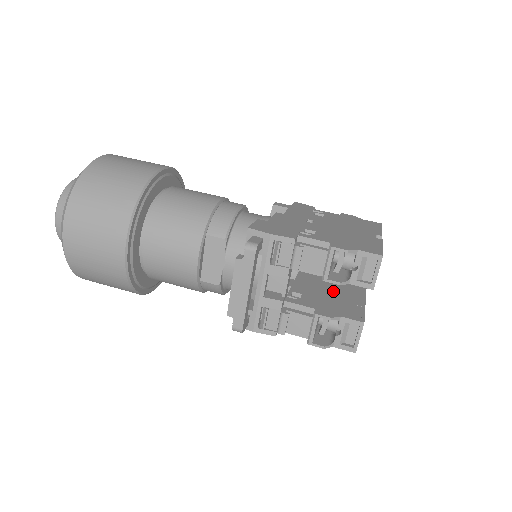
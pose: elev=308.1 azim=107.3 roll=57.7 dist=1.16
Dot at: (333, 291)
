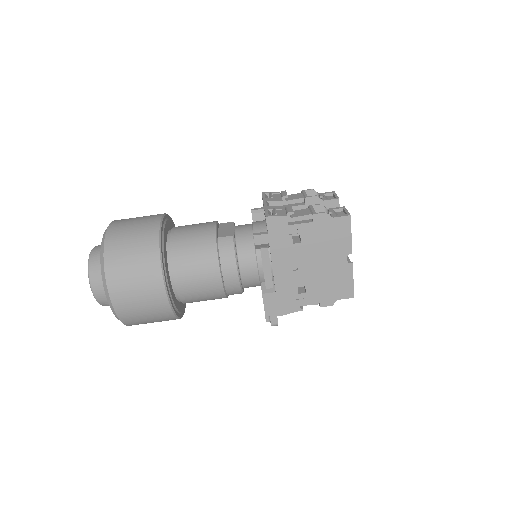
Dot at: occluded
